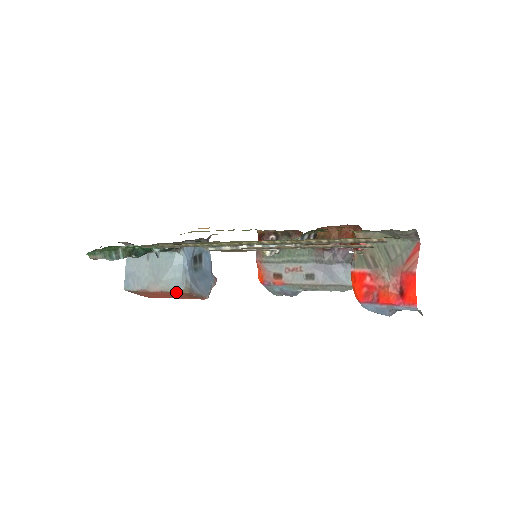
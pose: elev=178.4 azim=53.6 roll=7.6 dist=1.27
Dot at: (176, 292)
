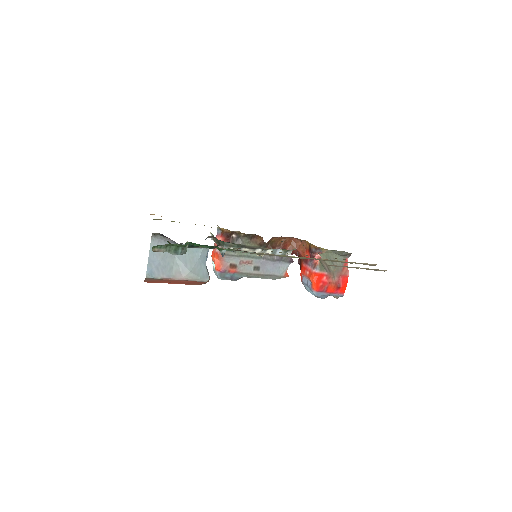
Dot at: (201, 281)
